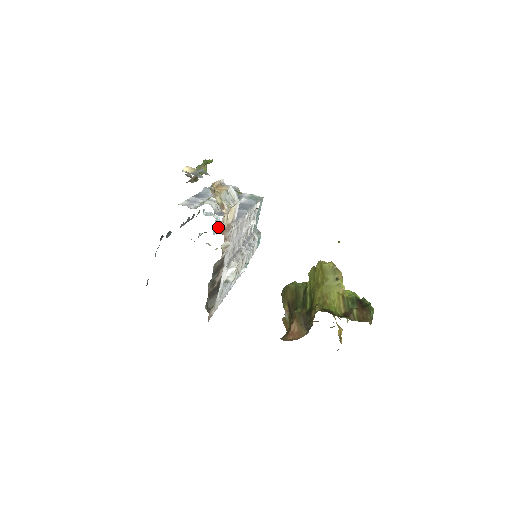
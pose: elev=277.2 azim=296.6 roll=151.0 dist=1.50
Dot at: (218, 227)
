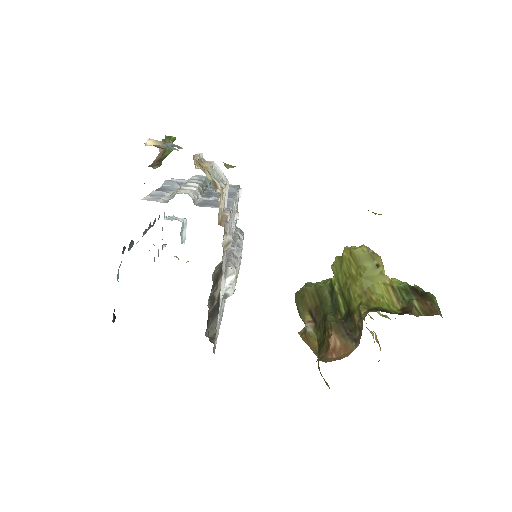
Dot at: (185, 233)
